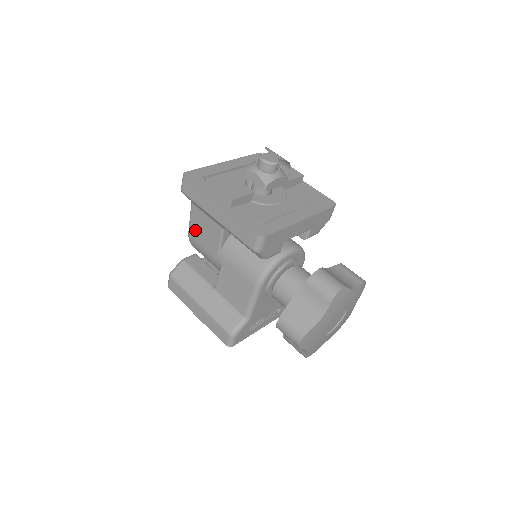
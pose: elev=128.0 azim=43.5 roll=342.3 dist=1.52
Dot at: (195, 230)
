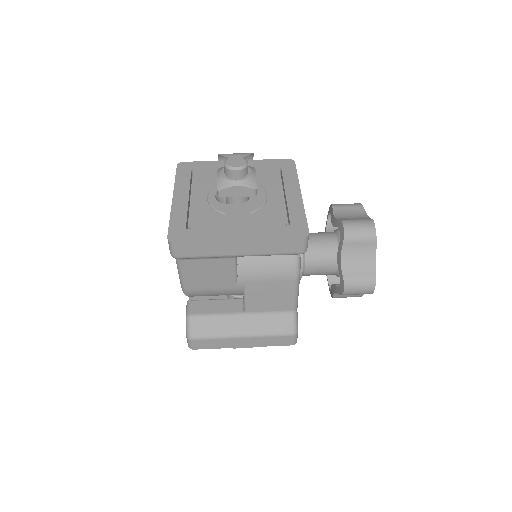
Dot at: (194, 281)
